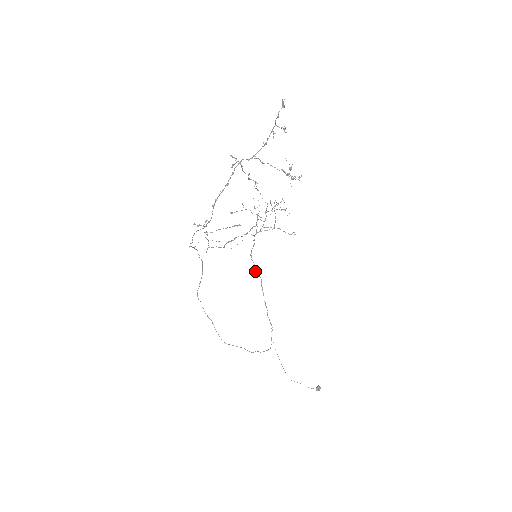
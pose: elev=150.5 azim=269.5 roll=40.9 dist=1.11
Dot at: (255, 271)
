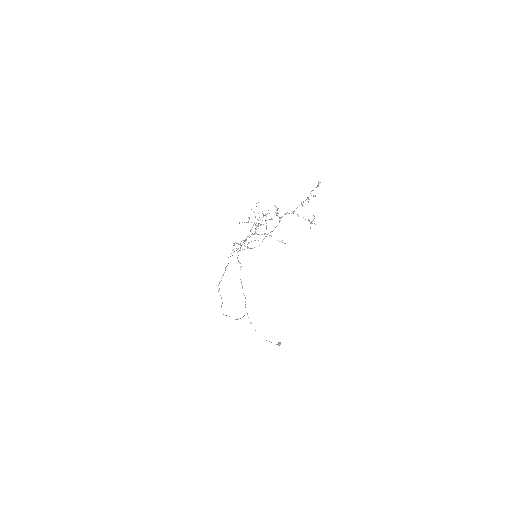
Dot at: occluded
